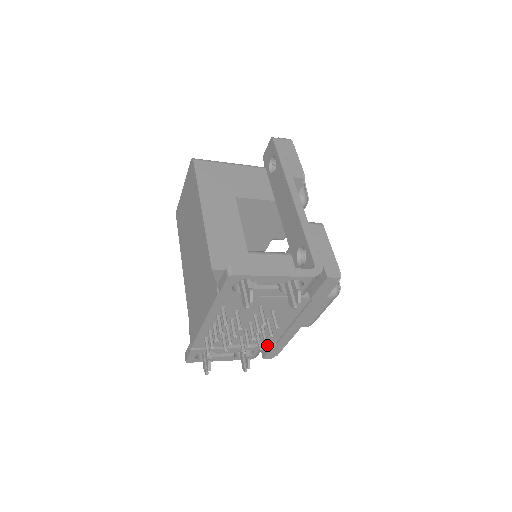
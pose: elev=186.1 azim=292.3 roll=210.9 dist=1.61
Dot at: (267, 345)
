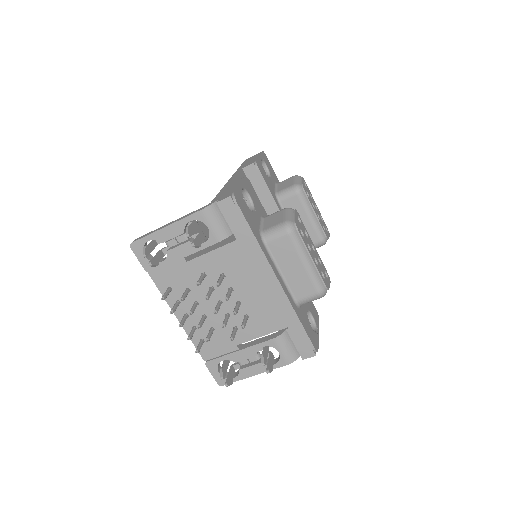
Dot at: occluded
